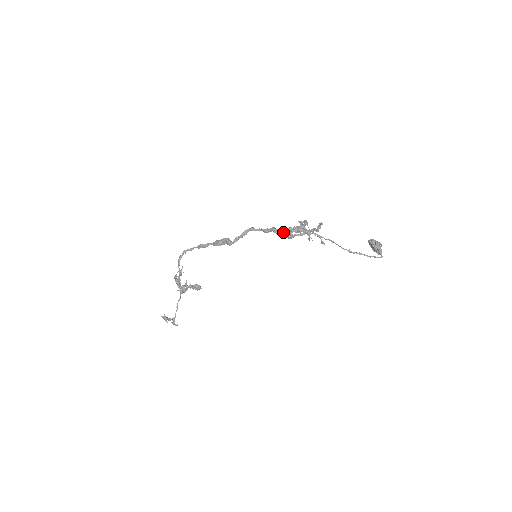
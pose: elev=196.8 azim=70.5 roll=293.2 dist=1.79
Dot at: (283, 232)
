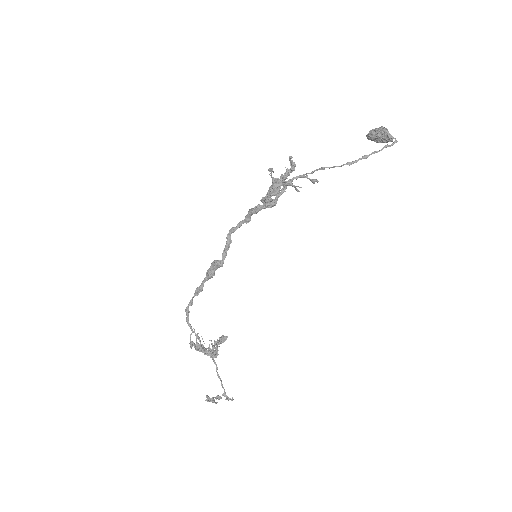
Dot at: (262, 205)
